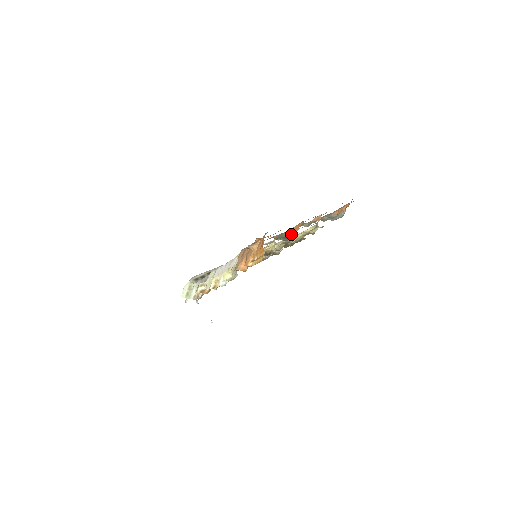
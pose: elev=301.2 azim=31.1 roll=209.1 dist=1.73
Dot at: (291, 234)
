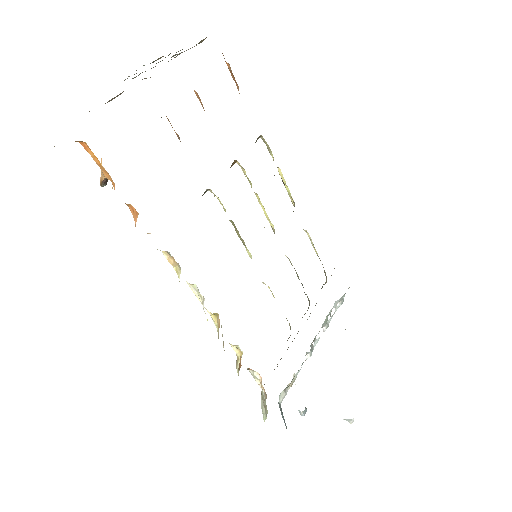
Dot at: (179, 139)
